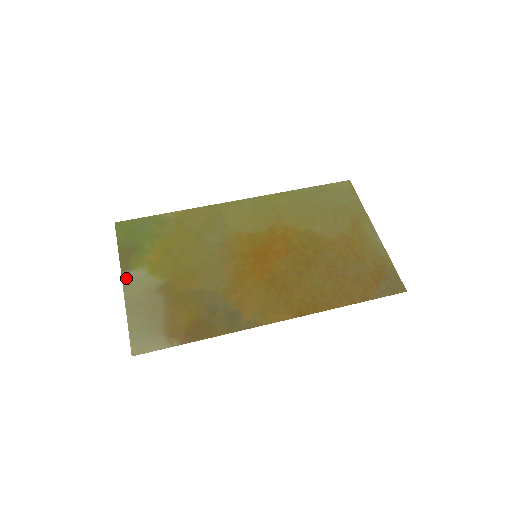
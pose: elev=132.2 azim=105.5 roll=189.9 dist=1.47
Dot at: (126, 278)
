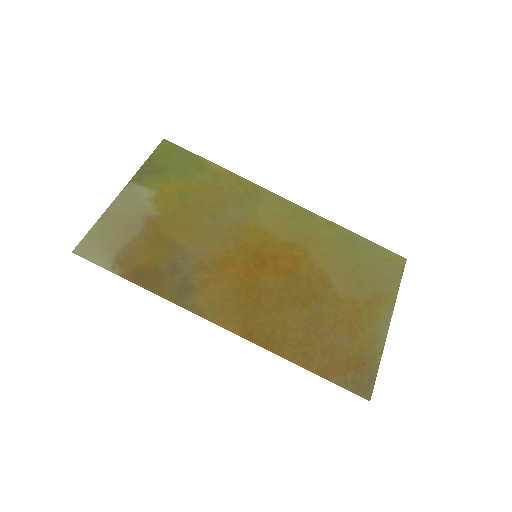
Dot at: (130, 188)
